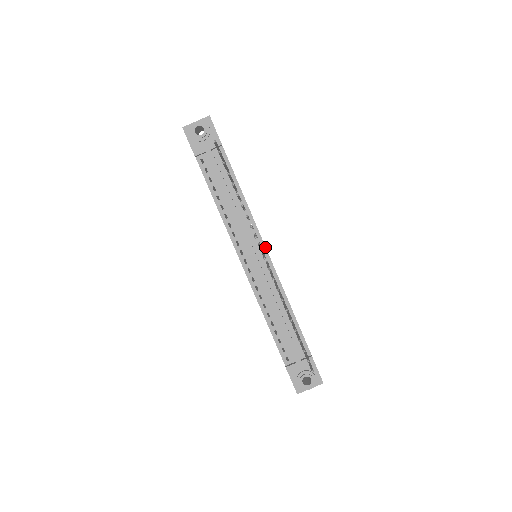
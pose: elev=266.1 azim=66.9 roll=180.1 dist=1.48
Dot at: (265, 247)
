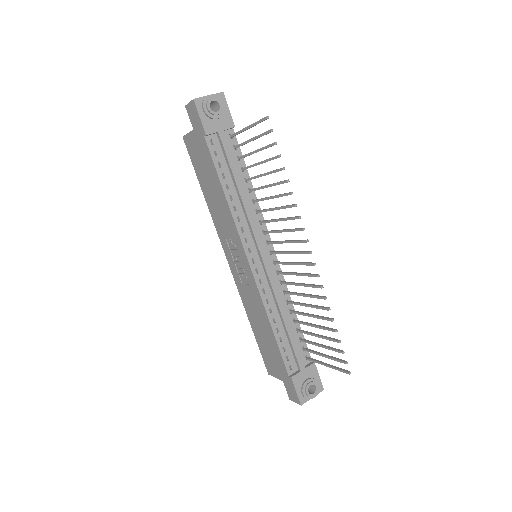
Dot at: (272, 245)
